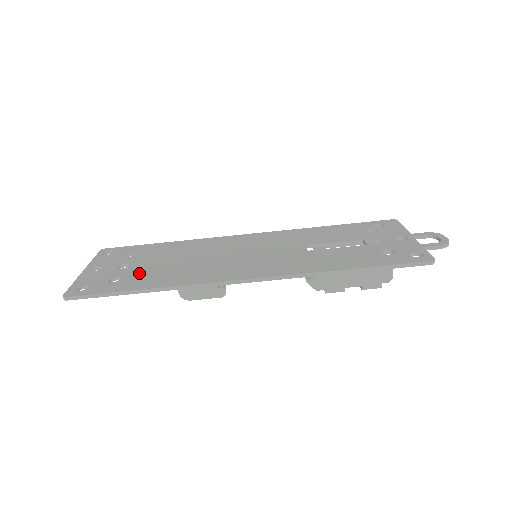
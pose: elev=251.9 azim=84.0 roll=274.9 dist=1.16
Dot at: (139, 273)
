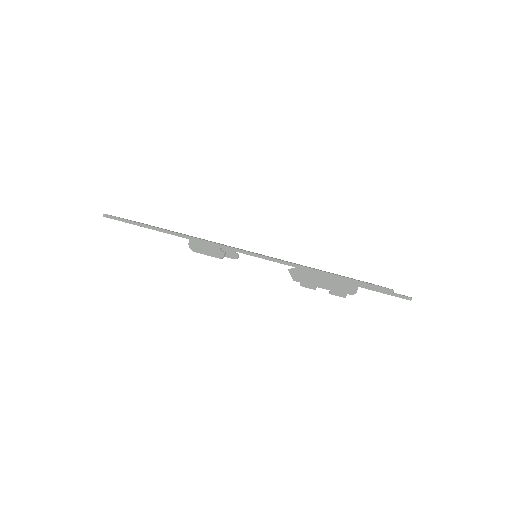
Dot at: occluded
